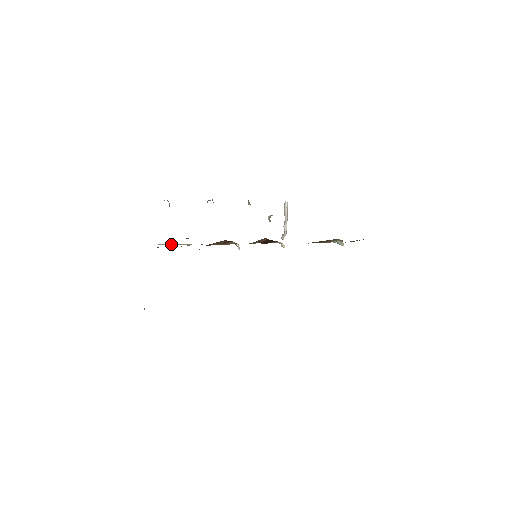
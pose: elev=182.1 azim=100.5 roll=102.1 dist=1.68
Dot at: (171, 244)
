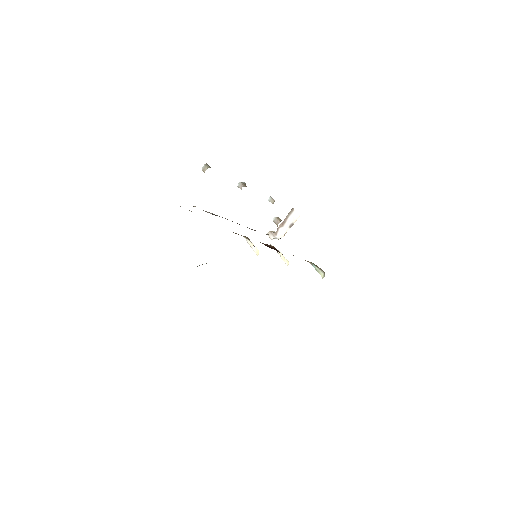
Dot at: occluded
